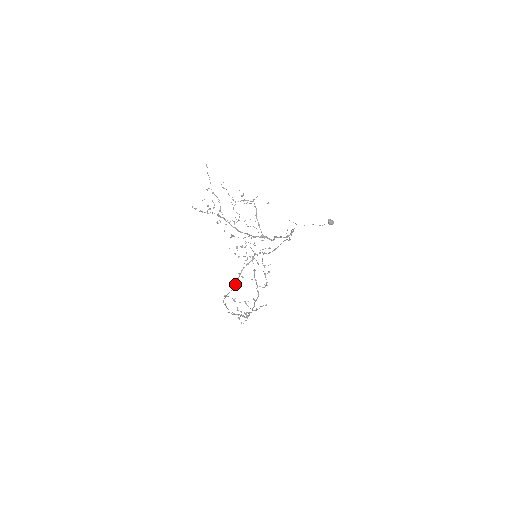
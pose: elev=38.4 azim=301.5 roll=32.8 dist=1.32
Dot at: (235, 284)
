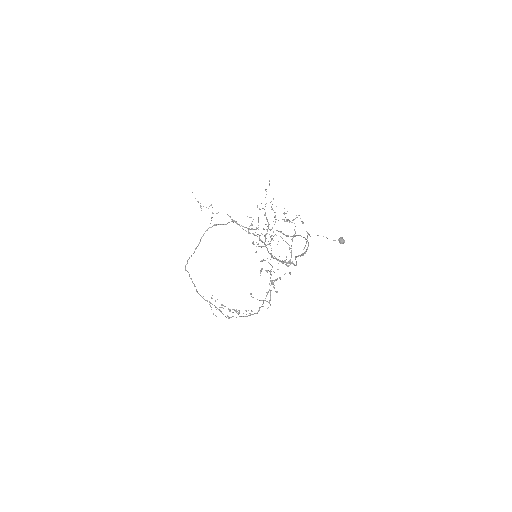
Dot at: occluded
